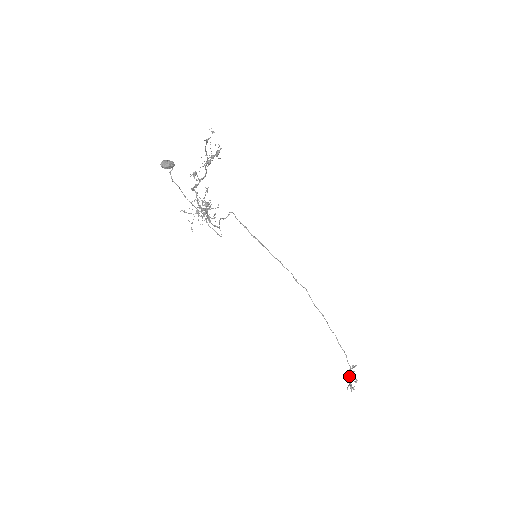
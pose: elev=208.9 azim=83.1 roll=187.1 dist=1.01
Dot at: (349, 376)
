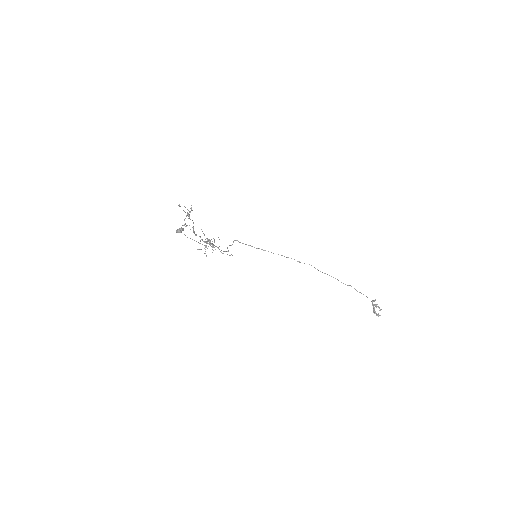
Dot at: occluded
